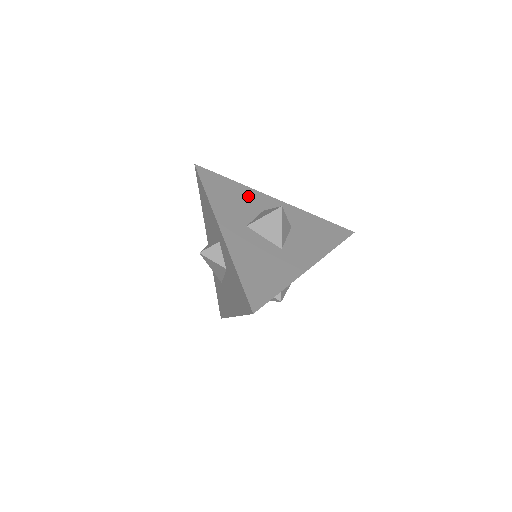
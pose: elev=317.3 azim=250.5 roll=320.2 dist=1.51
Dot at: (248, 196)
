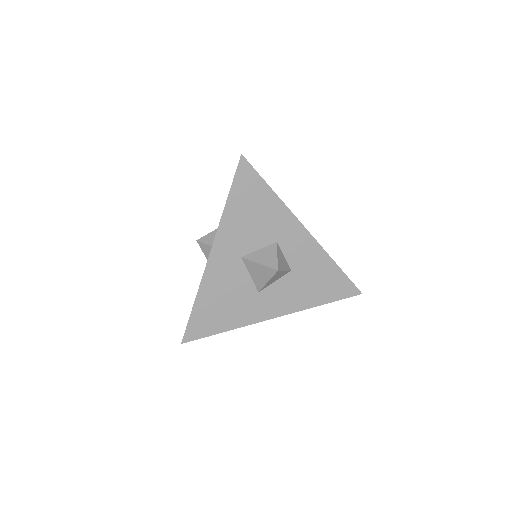
Dot at: (274, 218)
